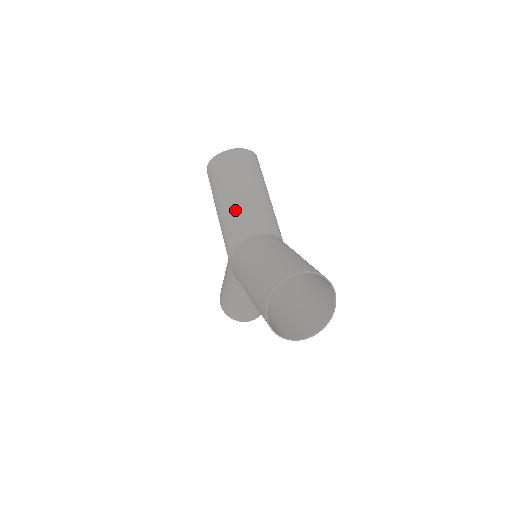
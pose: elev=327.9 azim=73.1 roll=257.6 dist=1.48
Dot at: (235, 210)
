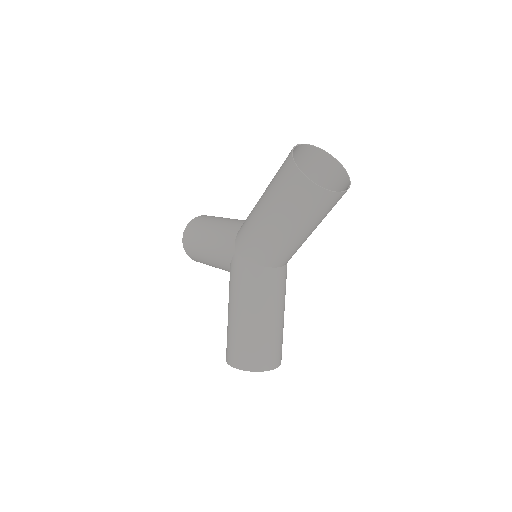
Dot at: (224, 224)
